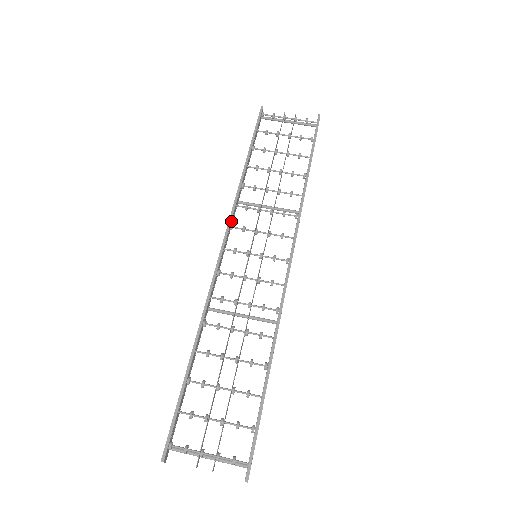
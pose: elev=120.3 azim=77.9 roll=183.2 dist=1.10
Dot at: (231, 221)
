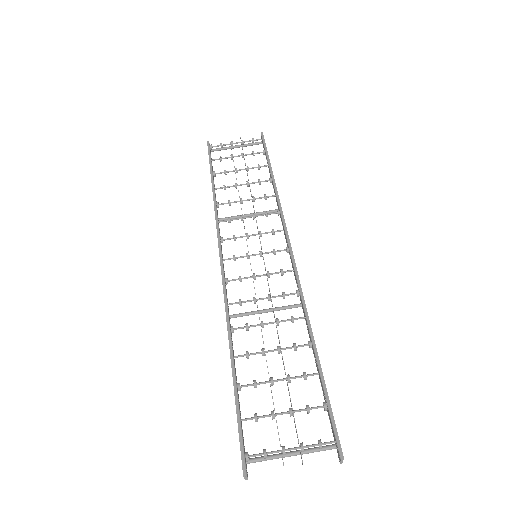
Dot at: (219, 236)
